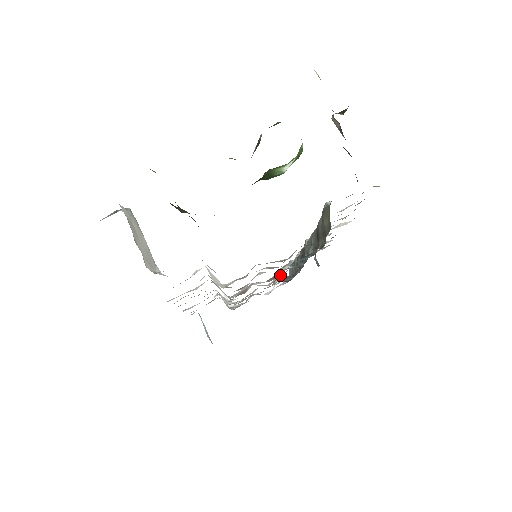
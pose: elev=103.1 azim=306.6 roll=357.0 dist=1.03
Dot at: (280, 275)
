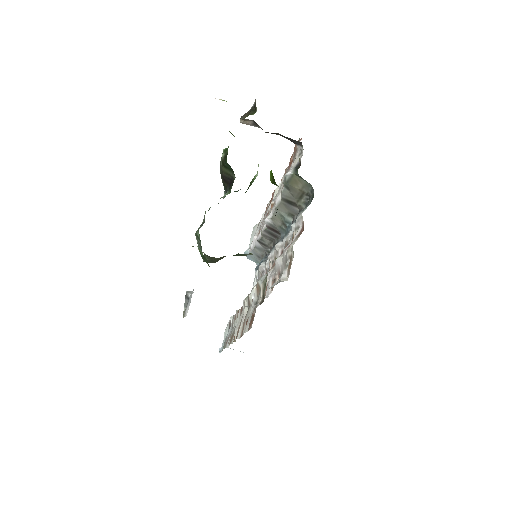
Dot at: (270, 258)
